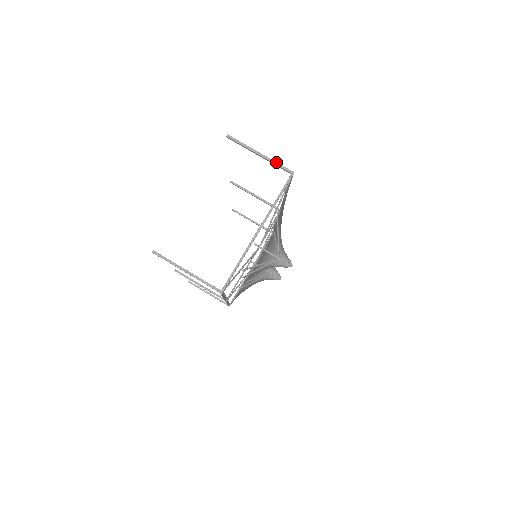
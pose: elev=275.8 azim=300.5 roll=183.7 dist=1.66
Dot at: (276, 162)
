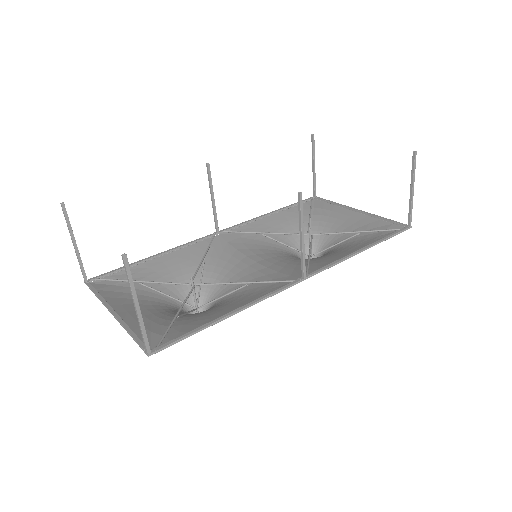
Dot at: (142, 332)
